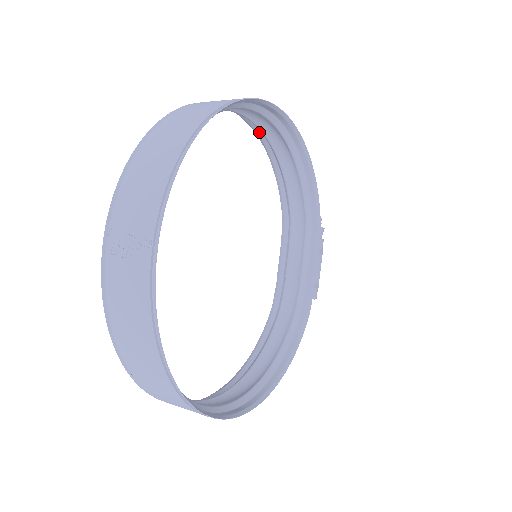
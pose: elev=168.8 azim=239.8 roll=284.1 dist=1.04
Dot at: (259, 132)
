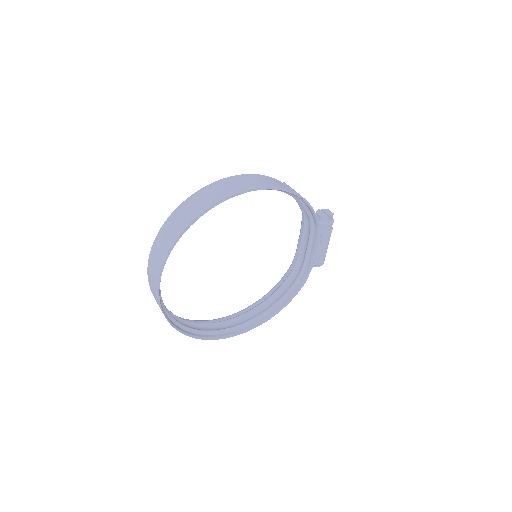
Dot at: occluded
